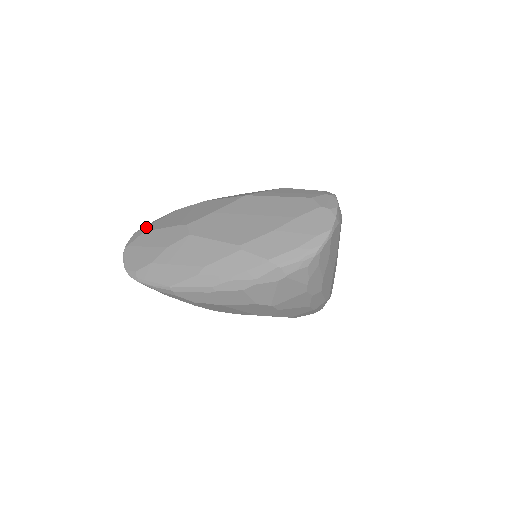
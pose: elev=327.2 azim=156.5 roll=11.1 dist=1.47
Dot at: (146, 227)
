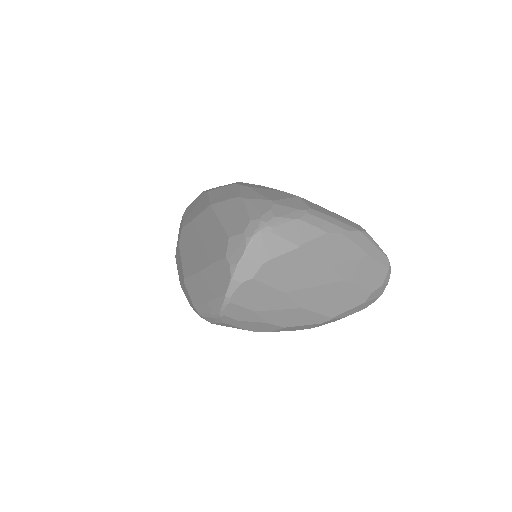
Dot at: (187, 208)
